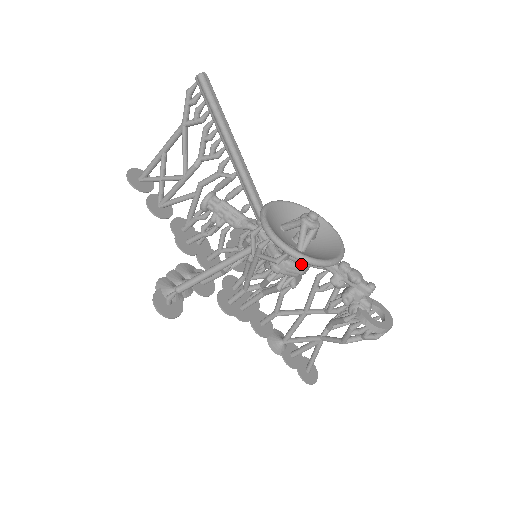
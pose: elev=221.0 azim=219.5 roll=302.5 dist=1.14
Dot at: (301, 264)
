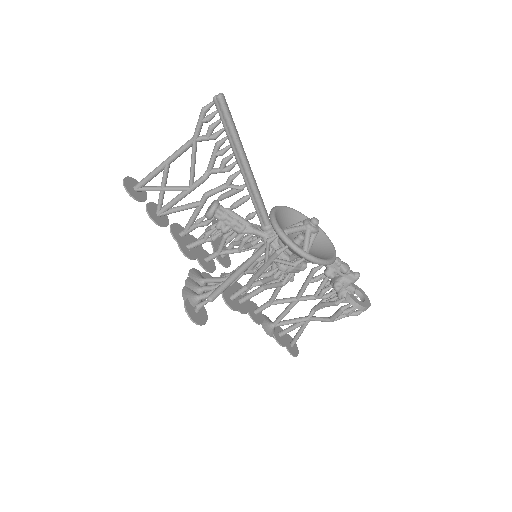
Dot at: (303, 262)
